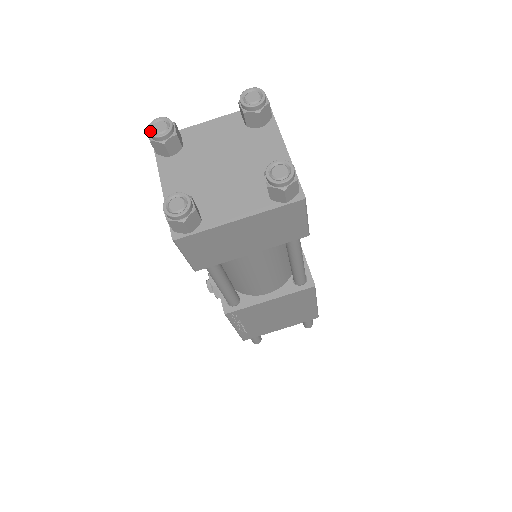
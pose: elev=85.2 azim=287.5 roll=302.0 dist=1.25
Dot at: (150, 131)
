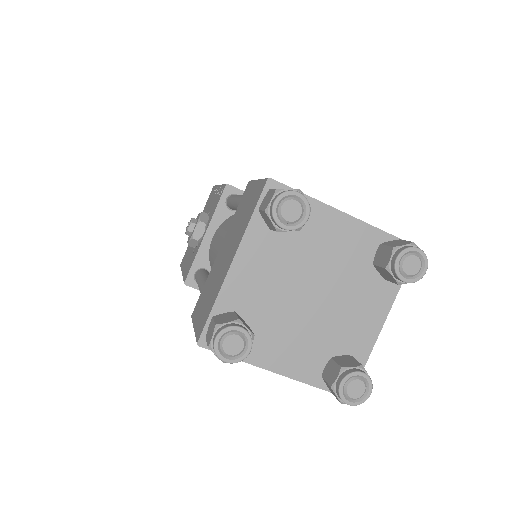
Dot at: (276, 207)
